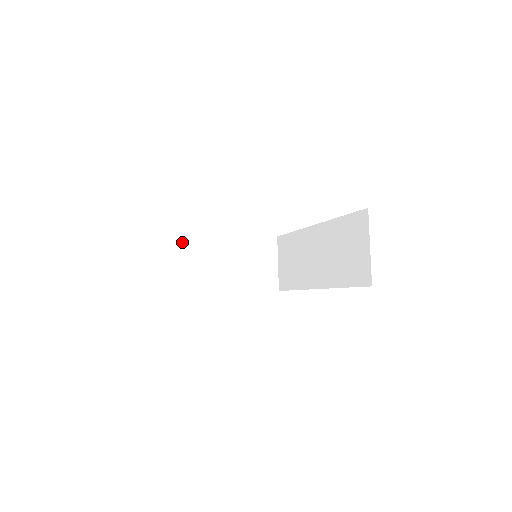
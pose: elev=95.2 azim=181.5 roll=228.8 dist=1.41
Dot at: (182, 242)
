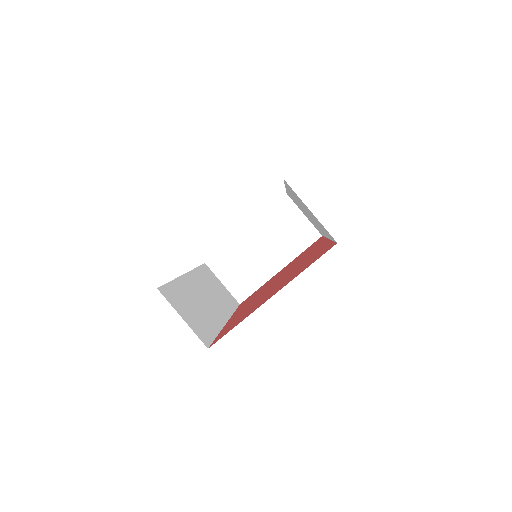
Dot at: (217, 263)
